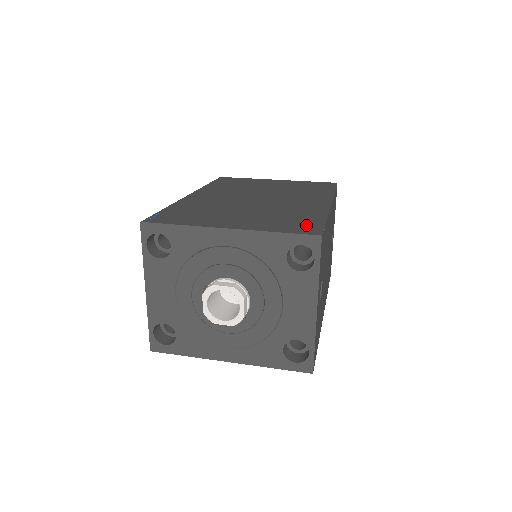
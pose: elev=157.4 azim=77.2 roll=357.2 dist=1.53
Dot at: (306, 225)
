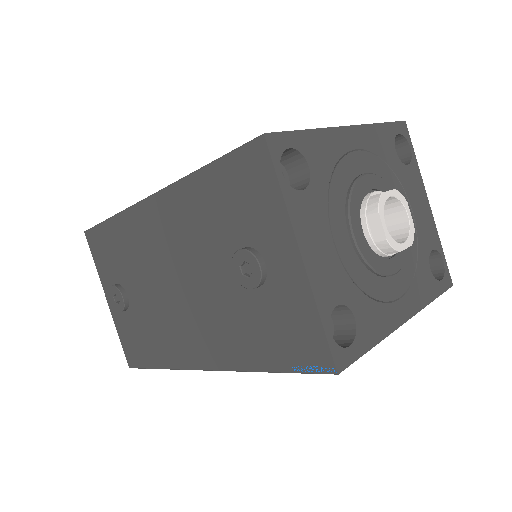
Dot at: occluded
